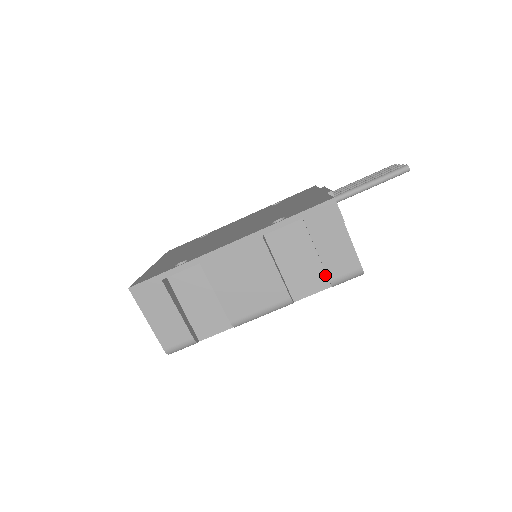
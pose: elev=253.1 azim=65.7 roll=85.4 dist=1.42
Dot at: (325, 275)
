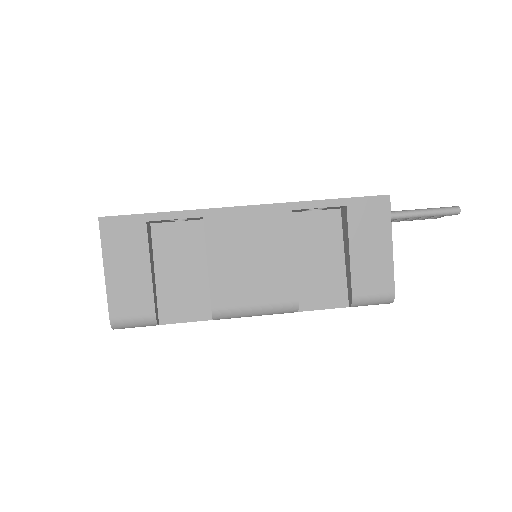
Dot at: (345, 290)
